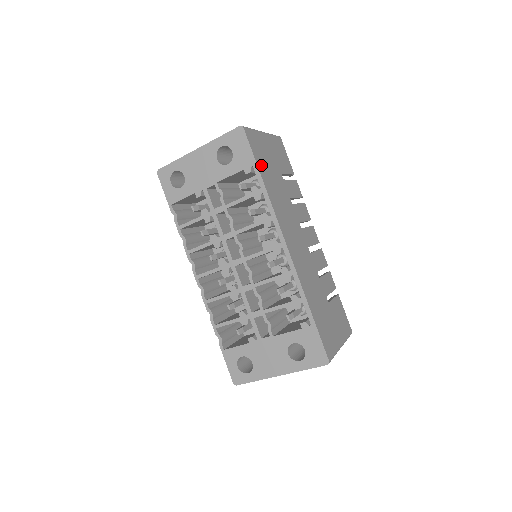
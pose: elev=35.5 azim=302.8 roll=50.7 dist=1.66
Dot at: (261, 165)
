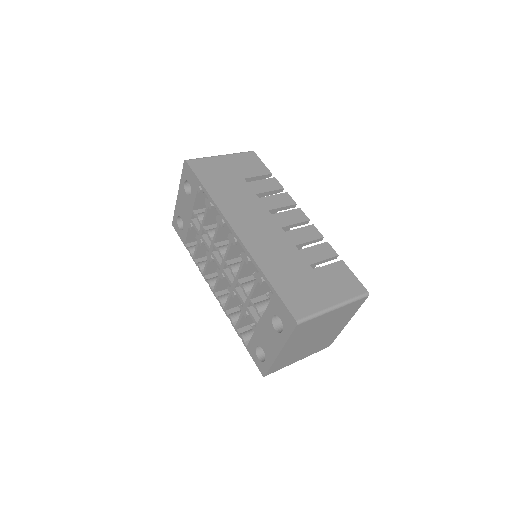
Dot at: (207, 180)
